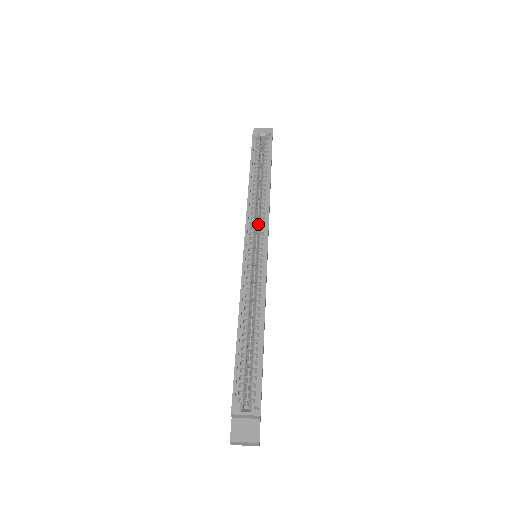
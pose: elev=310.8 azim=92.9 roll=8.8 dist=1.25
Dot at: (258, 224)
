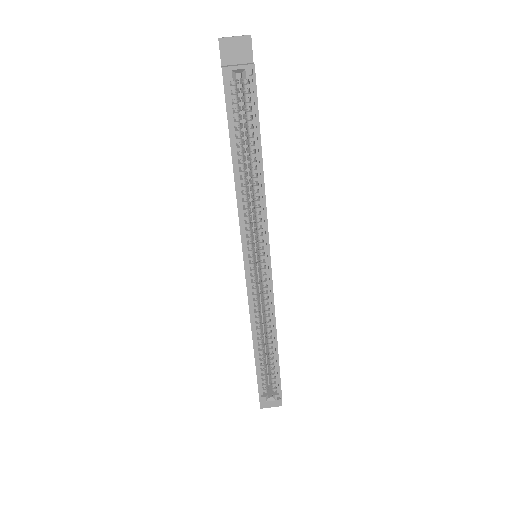
Dot at: (254, 226)
